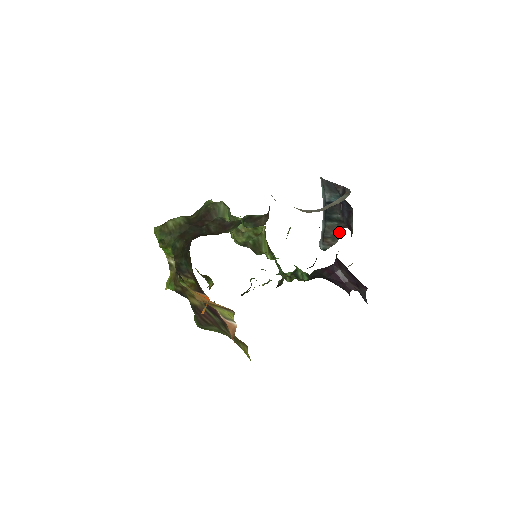
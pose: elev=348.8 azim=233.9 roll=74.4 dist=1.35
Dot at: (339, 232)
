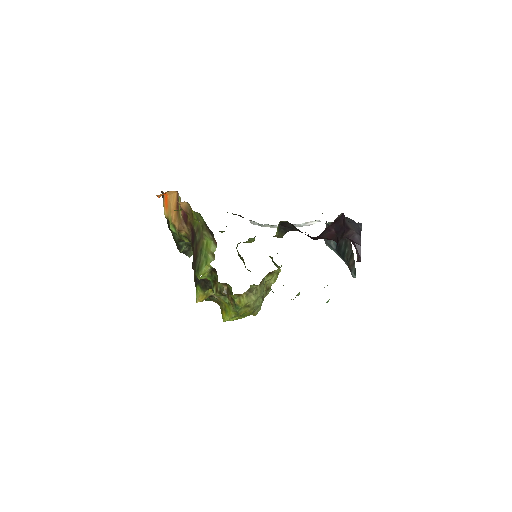
Dot at: (351, 250)
